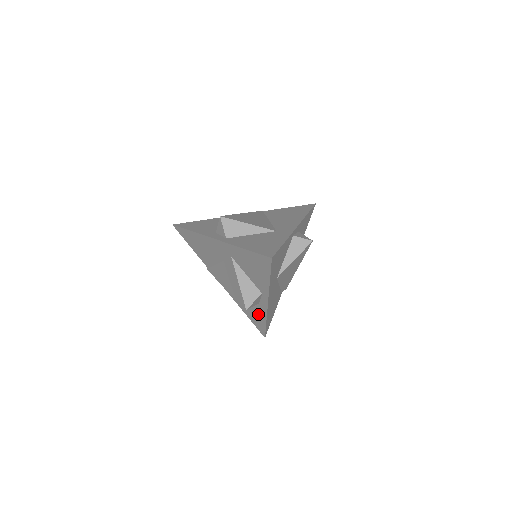
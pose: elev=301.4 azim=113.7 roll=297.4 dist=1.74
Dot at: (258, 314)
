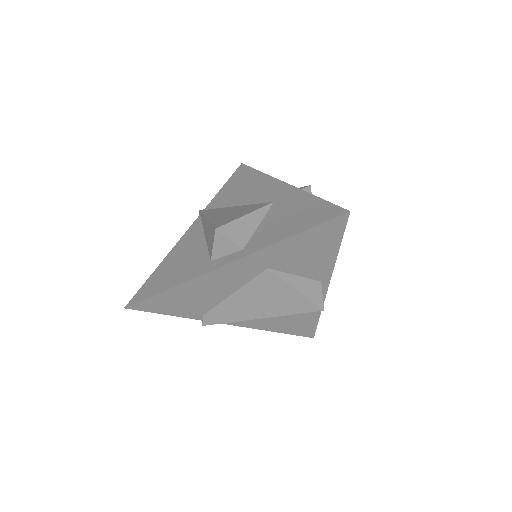
Dot at: (180, 274)
